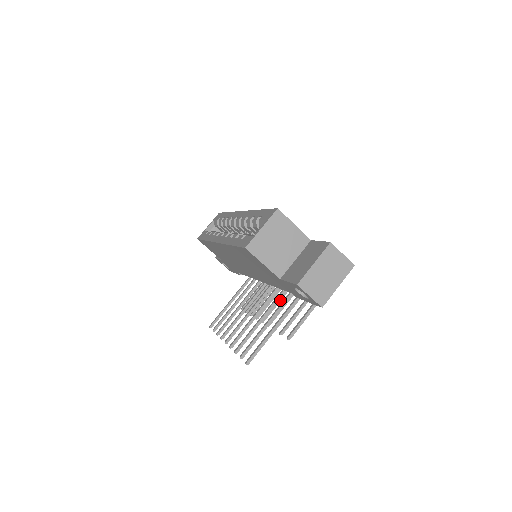
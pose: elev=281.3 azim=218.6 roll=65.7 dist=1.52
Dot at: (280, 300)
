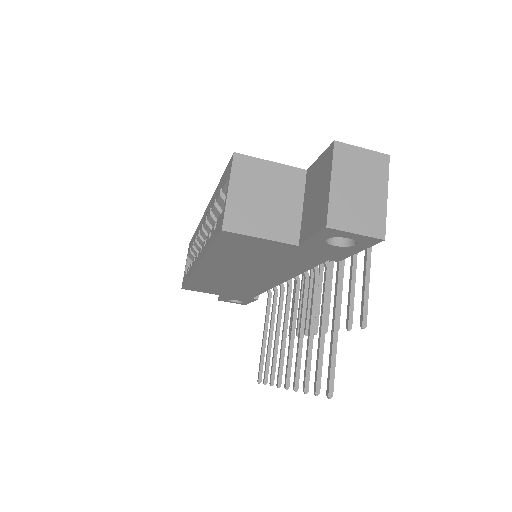
Dot at: (320, 292)
